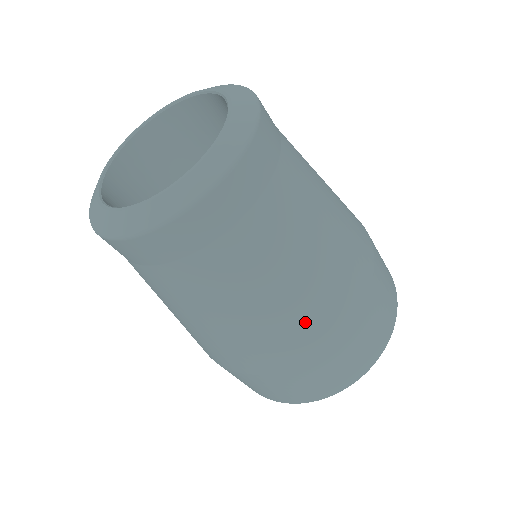
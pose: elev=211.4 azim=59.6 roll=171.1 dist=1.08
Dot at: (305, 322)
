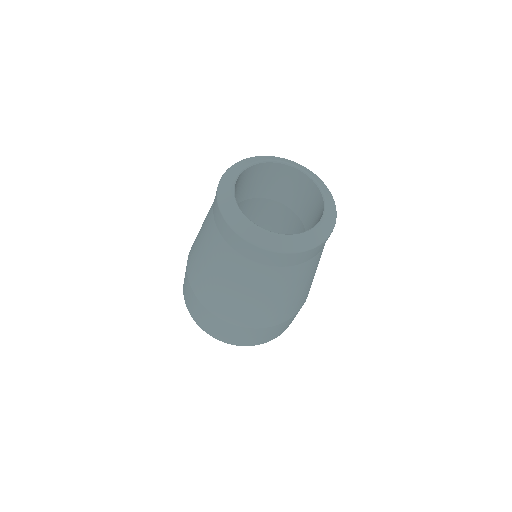
Dot at: (286, 310)
